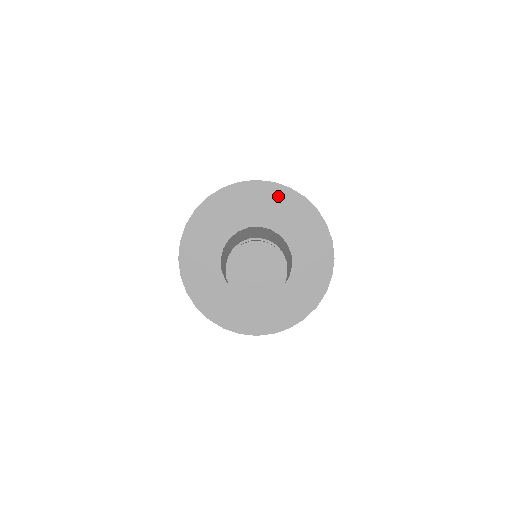
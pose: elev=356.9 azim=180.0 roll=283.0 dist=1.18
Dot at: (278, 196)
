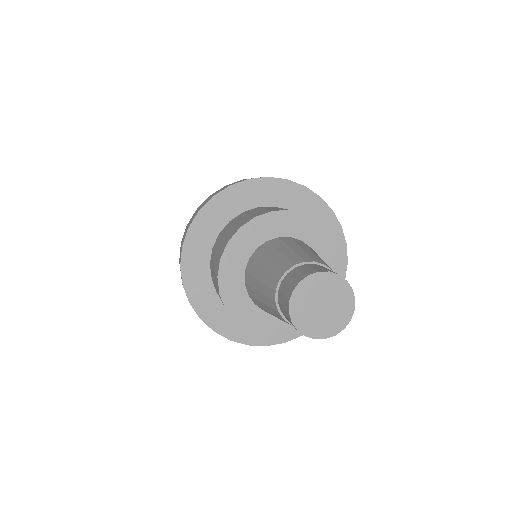
Dot at: (276, 191)
